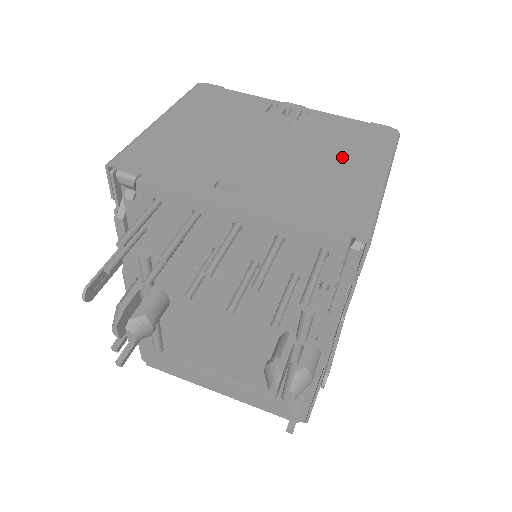
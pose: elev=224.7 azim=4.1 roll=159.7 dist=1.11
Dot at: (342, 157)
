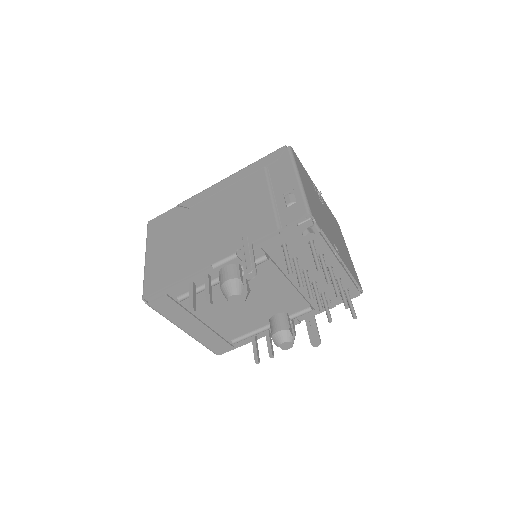
Dot at: occluded
